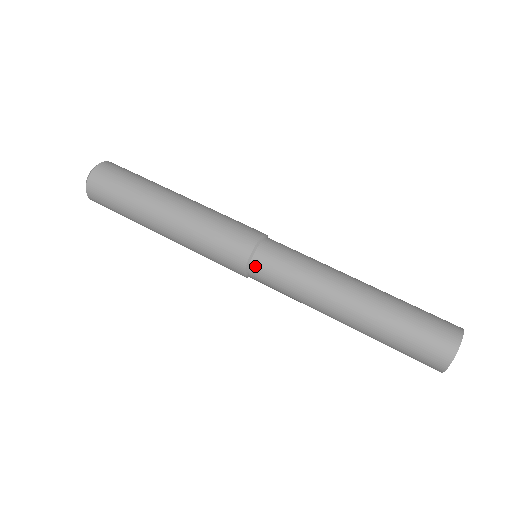
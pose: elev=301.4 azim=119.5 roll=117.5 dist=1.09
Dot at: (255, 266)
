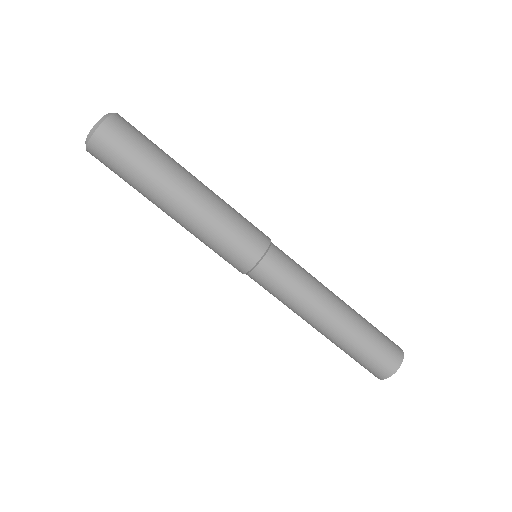
Dot at: occluded
